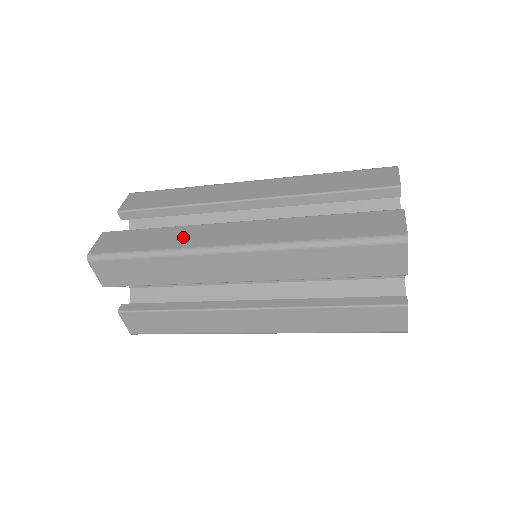
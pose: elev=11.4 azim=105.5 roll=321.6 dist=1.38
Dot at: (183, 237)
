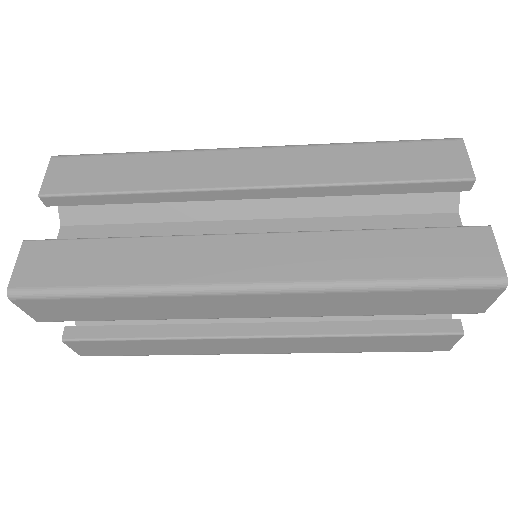
Dot at: occluded
